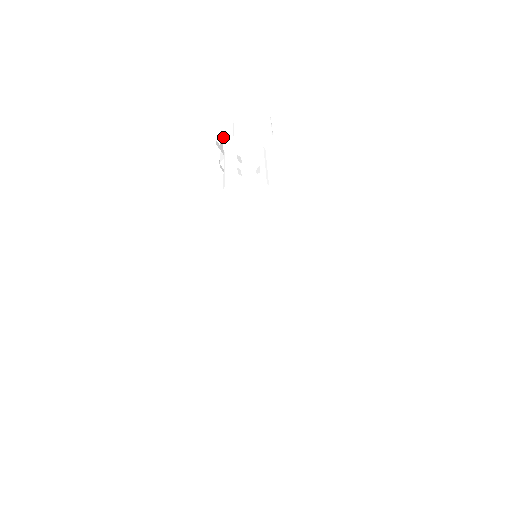
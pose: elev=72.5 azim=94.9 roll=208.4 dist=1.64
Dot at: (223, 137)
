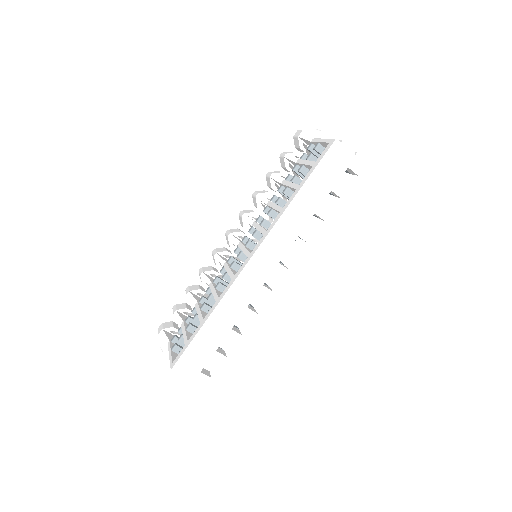
Dot at: occluded
